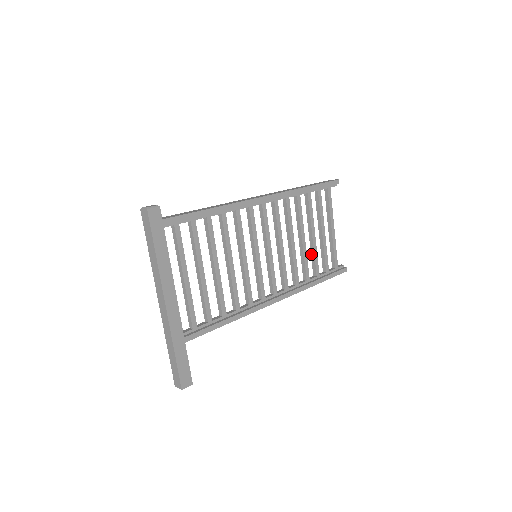
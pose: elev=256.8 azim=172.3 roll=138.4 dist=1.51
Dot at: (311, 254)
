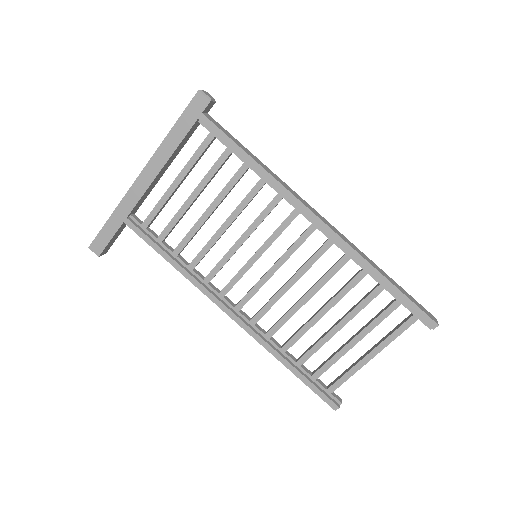
Dot at: (318, 339)
